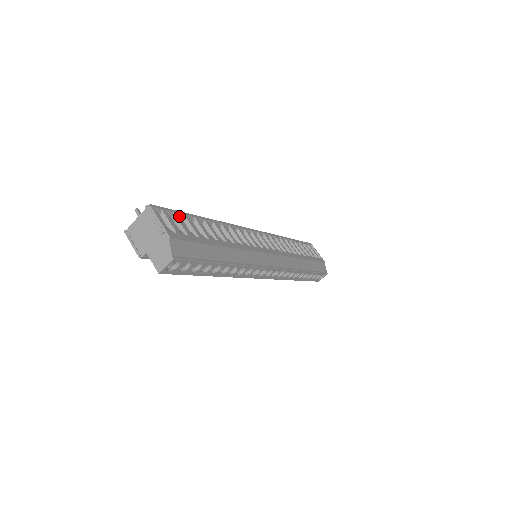
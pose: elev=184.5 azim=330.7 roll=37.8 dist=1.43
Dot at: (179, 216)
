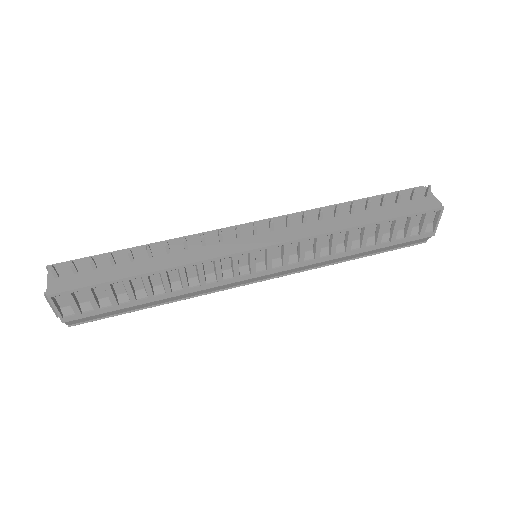
Dot at: (96, 287)
